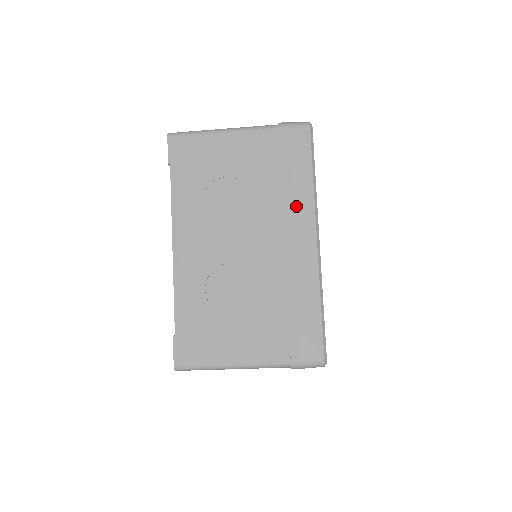
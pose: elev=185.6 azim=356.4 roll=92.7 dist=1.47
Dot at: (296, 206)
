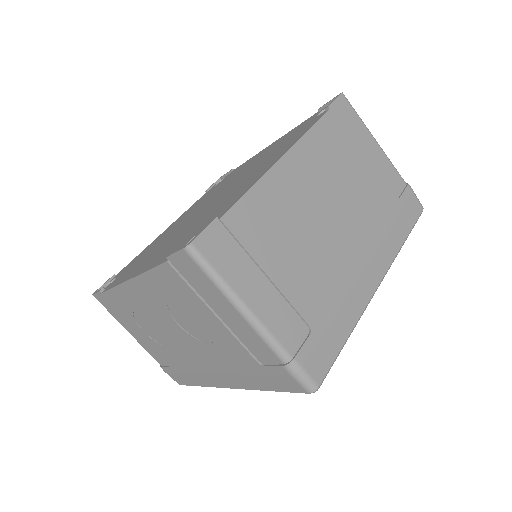
Dot at: (236, 377)
